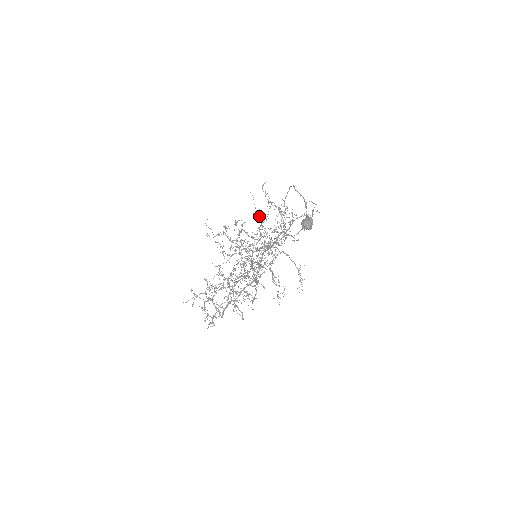
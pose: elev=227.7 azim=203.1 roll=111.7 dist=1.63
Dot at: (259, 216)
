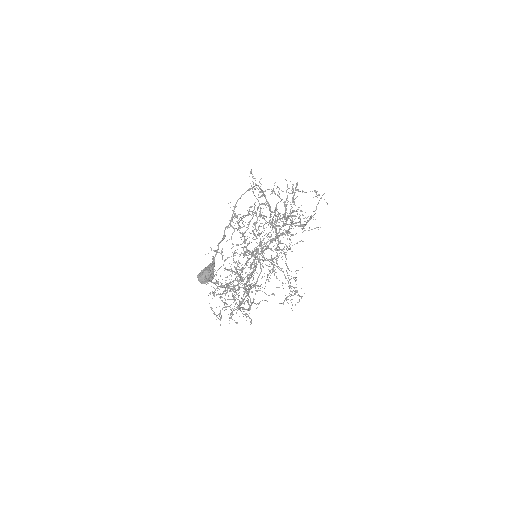
Dot at: (257, 207)
